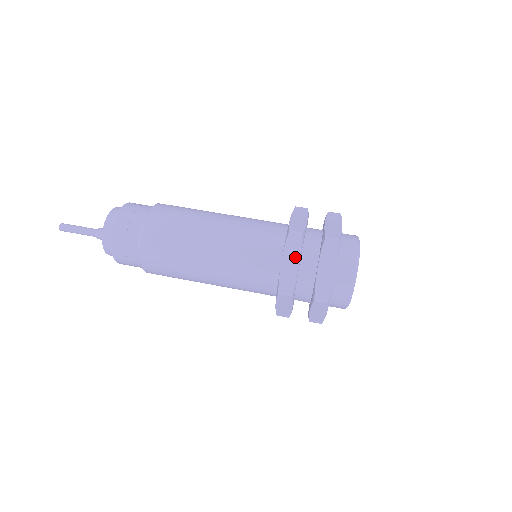
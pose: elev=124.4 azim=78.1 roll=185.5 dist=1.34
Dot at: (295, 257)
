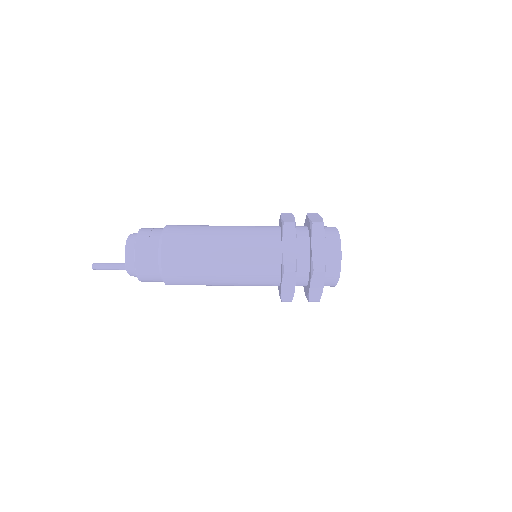
Dot at: occluded
